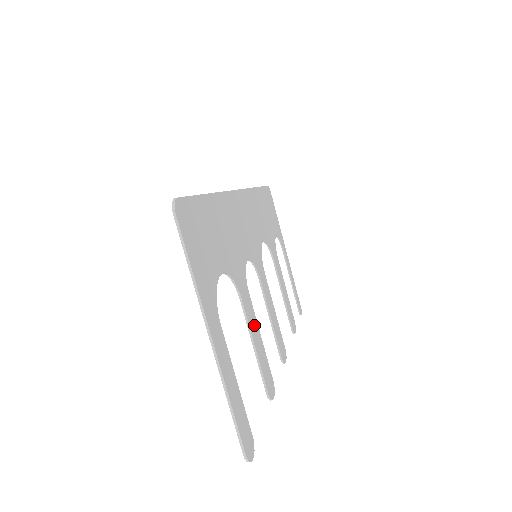
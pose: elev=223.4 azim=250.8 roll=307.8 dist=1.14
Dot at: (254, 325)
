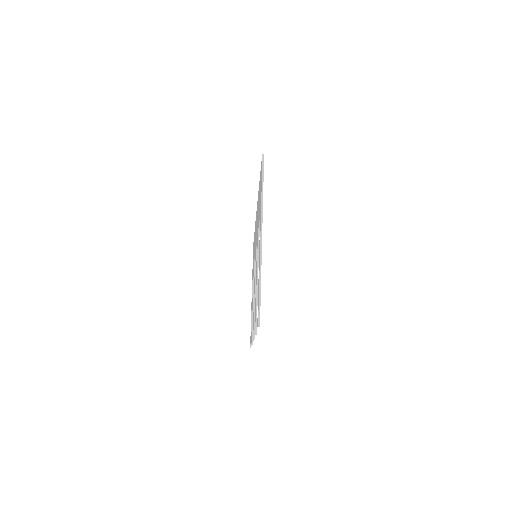
Dot at: occluded
